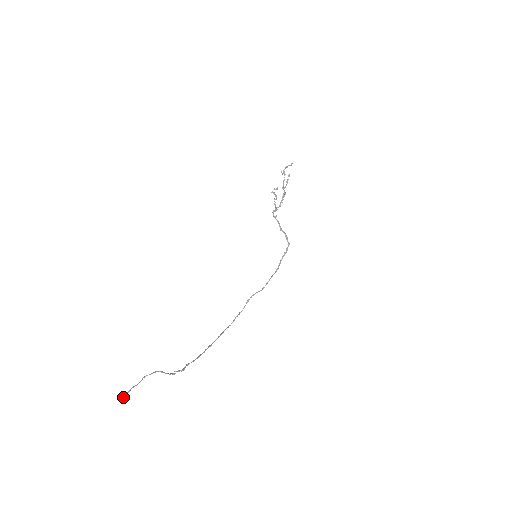
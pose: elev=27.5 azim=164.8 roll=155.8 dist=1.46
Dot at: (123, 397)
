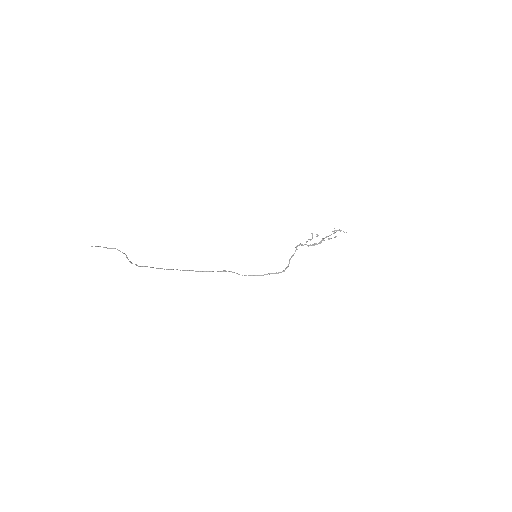
Dot at: occluded
